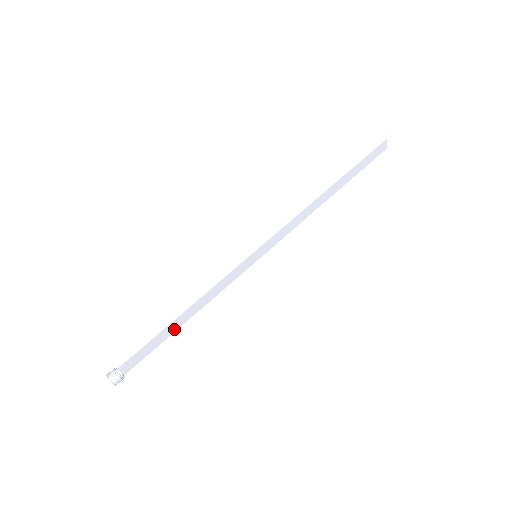
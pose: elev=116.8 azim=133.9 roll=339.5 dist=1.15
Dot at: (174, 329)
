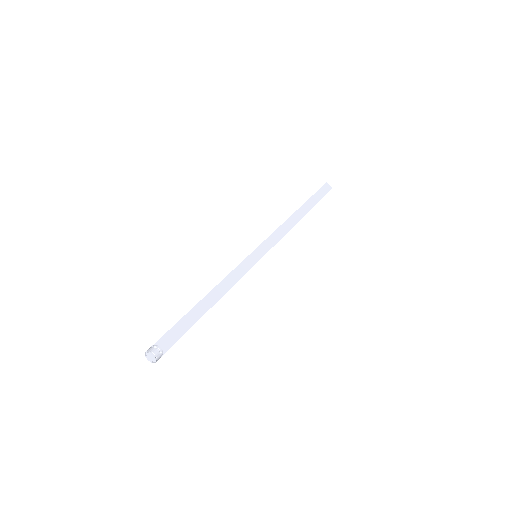
Dot at: (201, 313)
